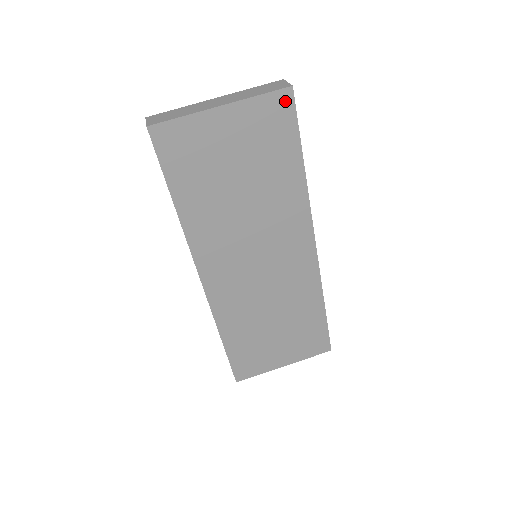
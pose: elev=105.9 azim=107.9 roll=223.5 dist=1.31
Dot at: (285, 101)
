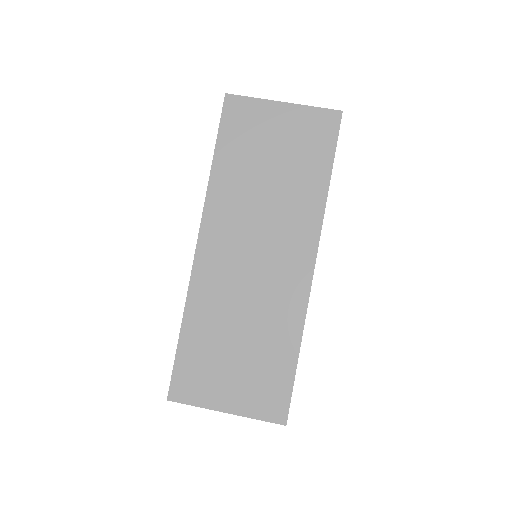
Dot at: (333, 120)
